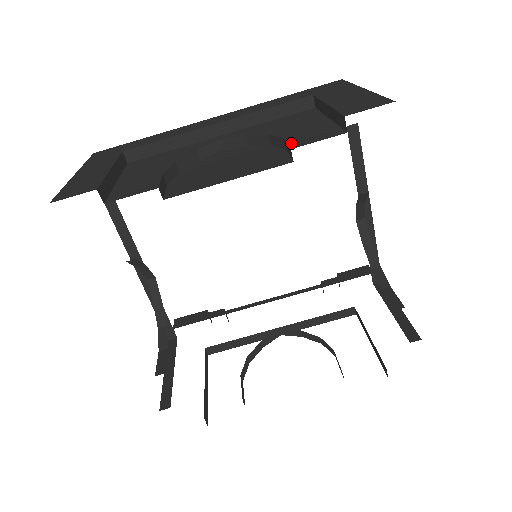
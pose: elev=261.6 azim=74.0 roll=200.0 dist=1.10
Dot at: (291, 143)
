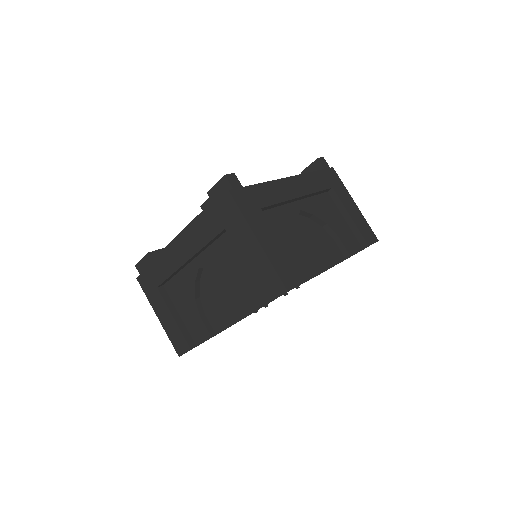
Dot at: (249, 303)
